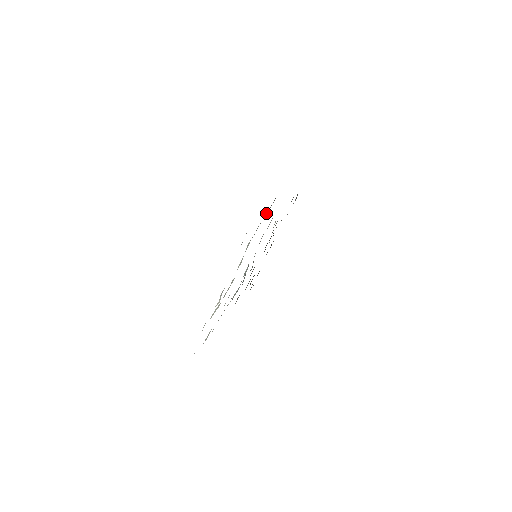
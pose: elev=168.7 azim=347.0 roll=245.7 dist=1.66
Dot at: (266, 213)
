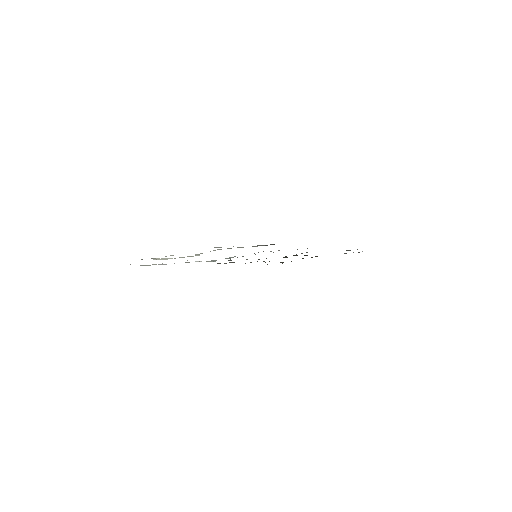
Dot at: (257, 245)
